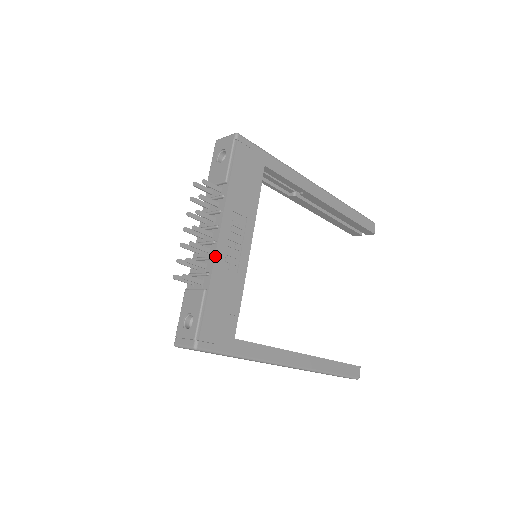
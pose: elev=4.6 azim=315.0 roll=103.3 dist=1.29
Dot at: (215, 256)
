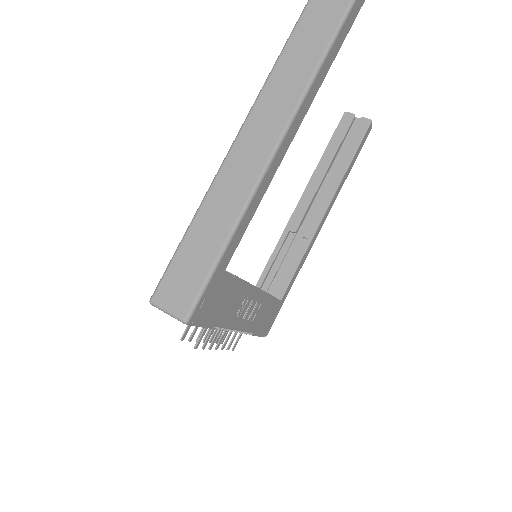
Dot at: occluded
